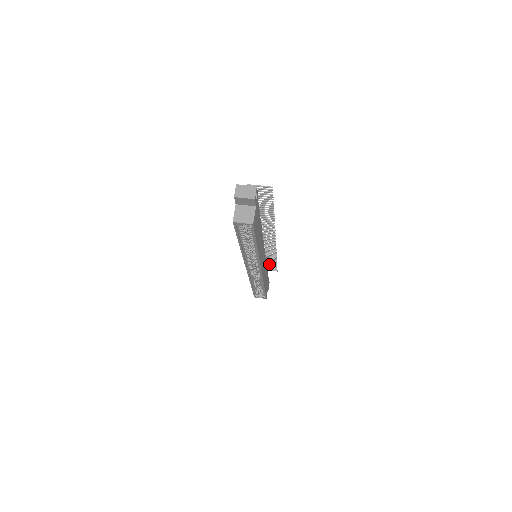
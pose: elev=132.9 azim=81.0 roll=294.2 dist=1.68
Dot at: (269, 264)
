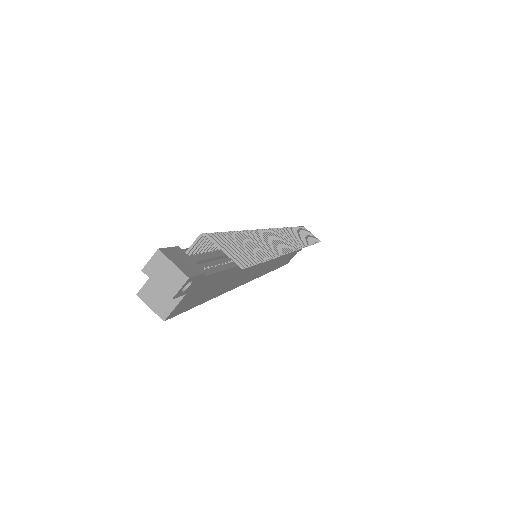
Dot at: (307, 235)
